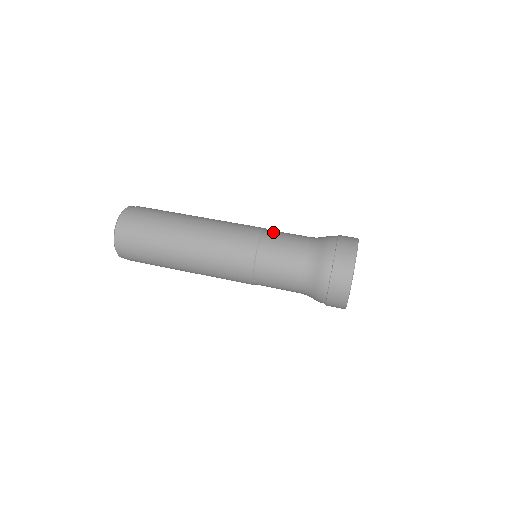
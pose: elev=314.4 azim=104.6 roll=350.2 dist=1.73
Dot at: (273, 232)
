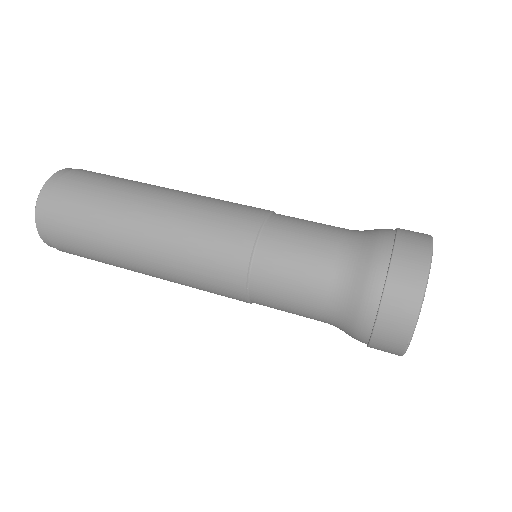
Dot at: (278, 229)
